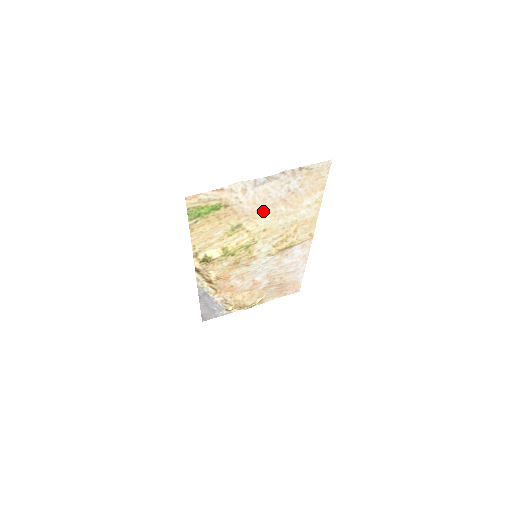
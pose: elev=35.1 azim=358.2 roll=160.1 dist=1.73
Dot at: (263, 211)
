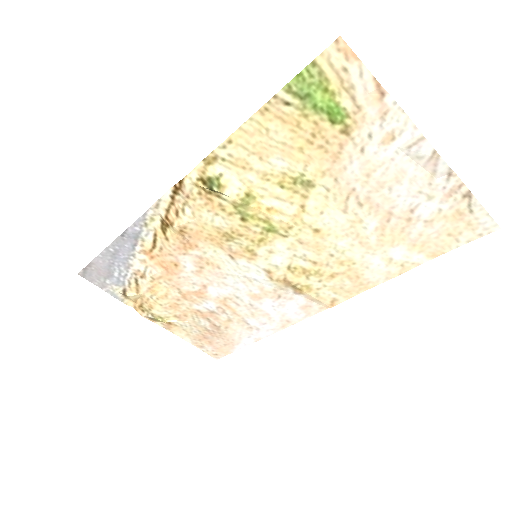
Dot at: (355, 200)
